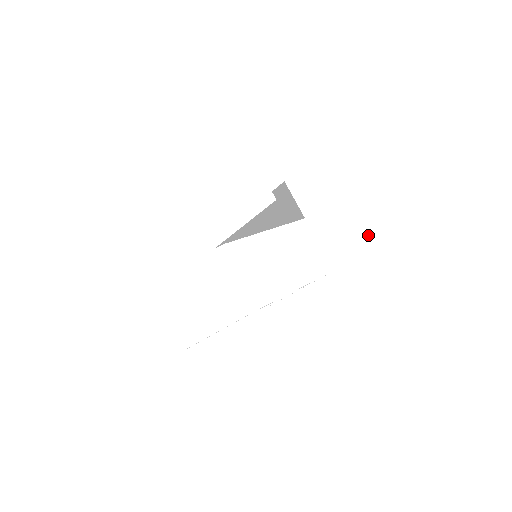
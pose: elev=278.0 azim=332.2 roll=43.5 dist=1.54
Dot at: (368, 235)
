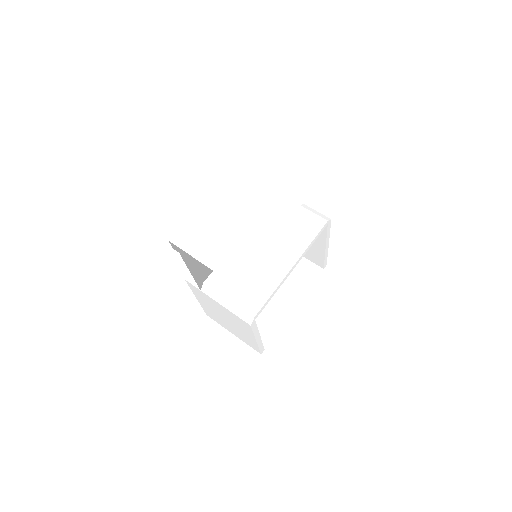
Dot at: (275, 217)
